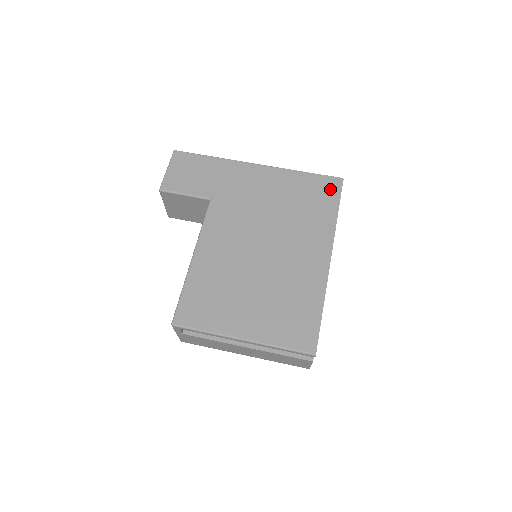
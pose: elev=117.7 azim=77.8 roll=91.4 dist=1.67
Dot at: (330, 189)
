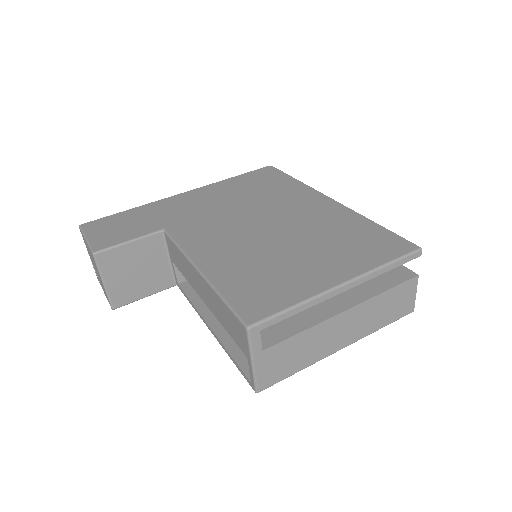
Dot at: (269, 173)
